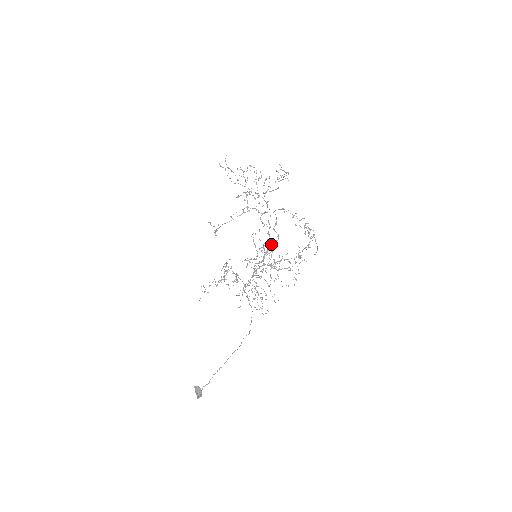
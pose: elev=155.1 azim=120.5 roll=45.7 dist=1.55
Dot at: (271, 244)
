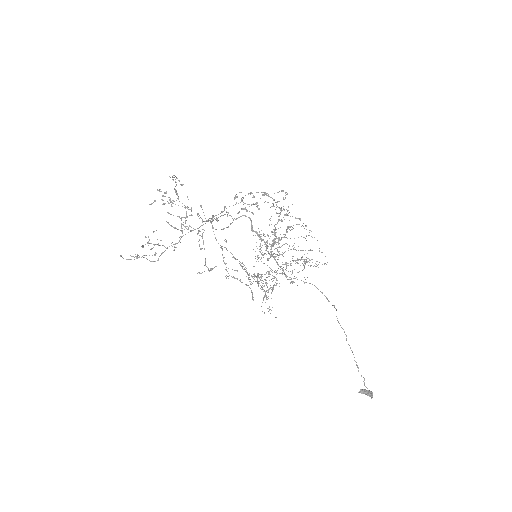
Dot at: (251, 227)
